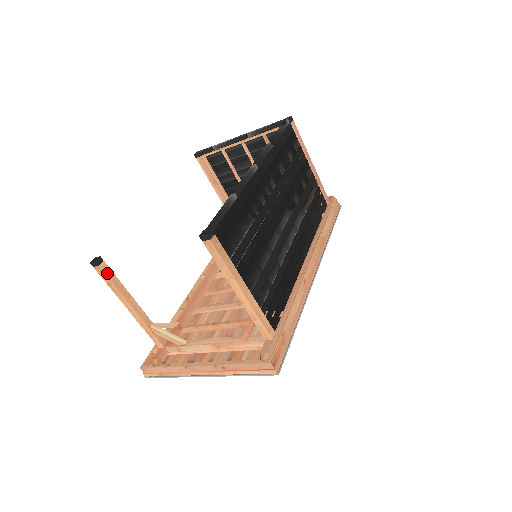
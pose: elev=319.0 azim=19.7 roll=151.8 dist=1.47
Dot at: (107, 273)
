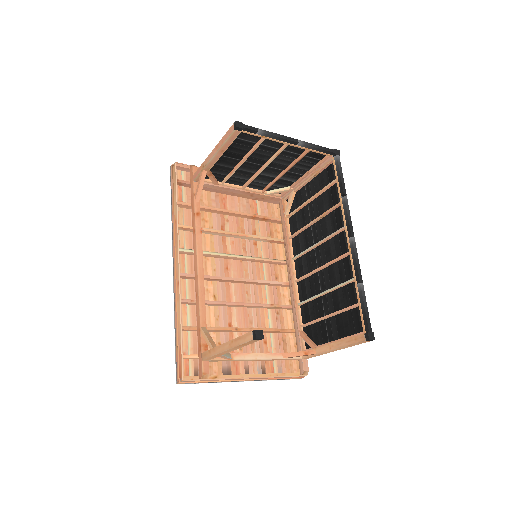
Dot at: occluded
